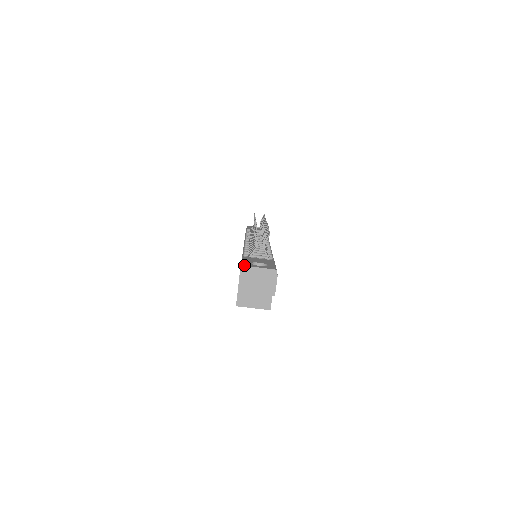
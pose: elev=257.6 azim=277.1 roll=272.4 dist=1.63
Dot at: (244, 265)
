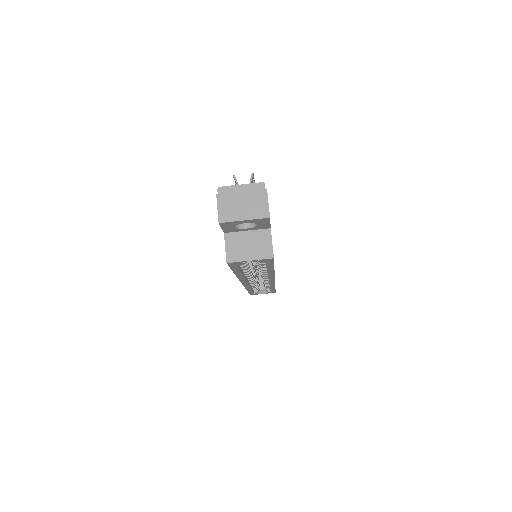
Dot at: (220, 187)
